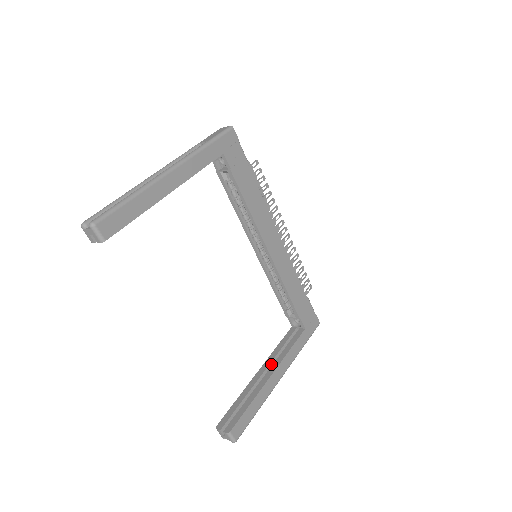
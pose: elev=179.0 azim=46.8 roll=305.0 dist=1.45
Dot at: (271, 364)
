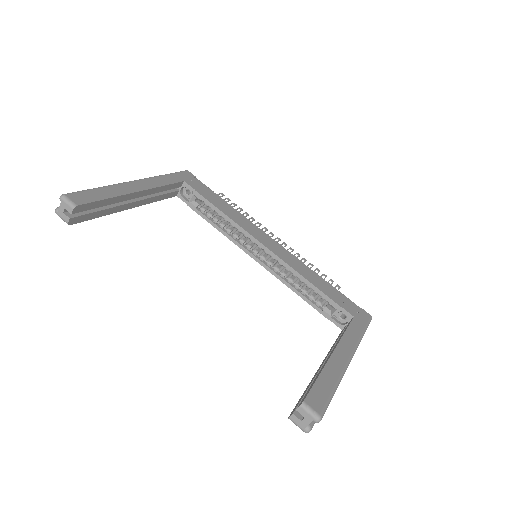
Dot at: occluded
